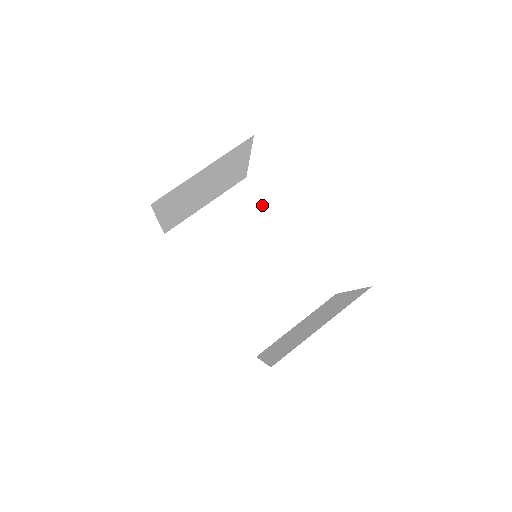
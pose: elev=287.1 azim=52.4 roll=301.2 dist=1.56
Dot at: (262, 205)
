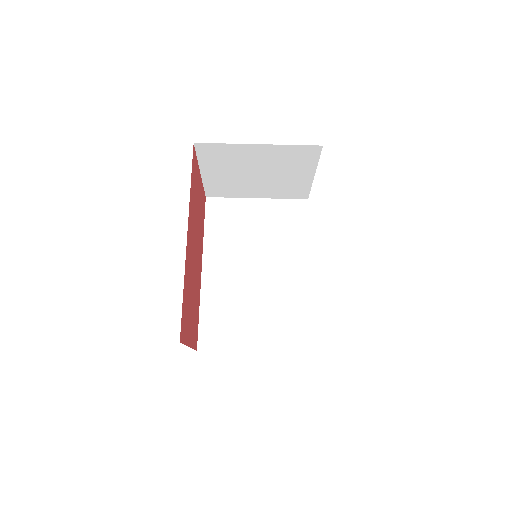
Dot at: (304, 230)
